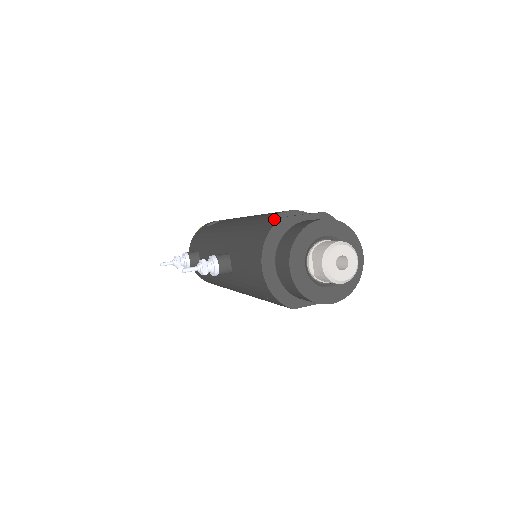
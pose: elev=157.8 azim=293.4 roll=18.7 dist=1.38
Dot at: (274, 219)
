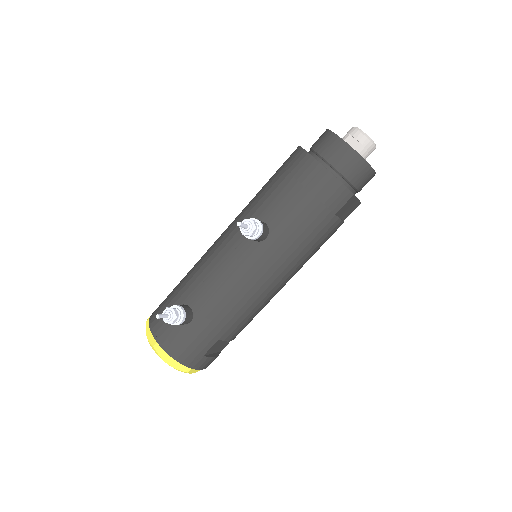
Dot at: (291, 154)
